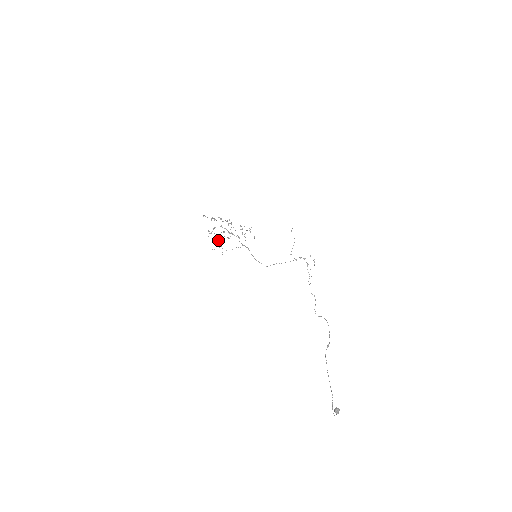
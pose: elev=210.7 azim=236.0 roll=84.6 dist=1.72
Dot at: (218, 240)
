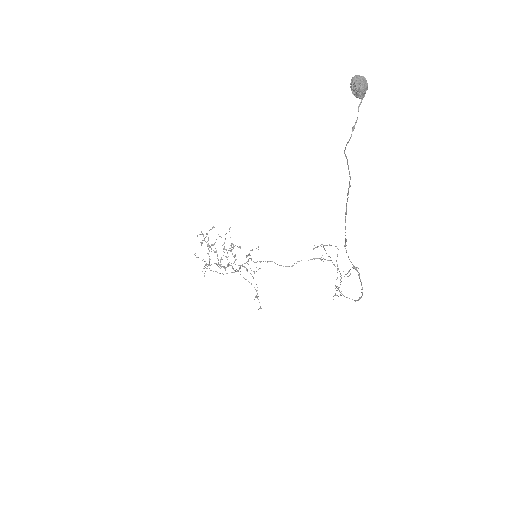
Dot at: (209, 251)
